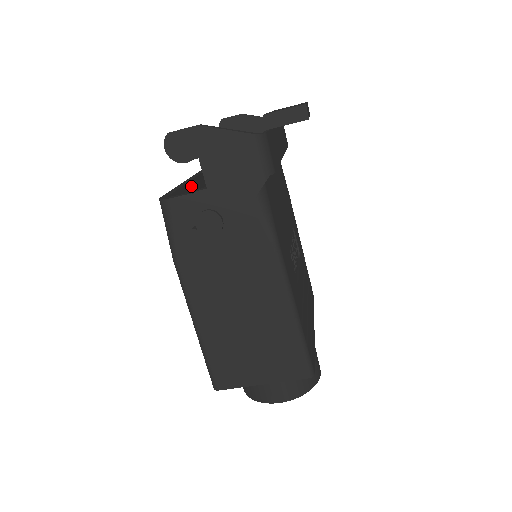
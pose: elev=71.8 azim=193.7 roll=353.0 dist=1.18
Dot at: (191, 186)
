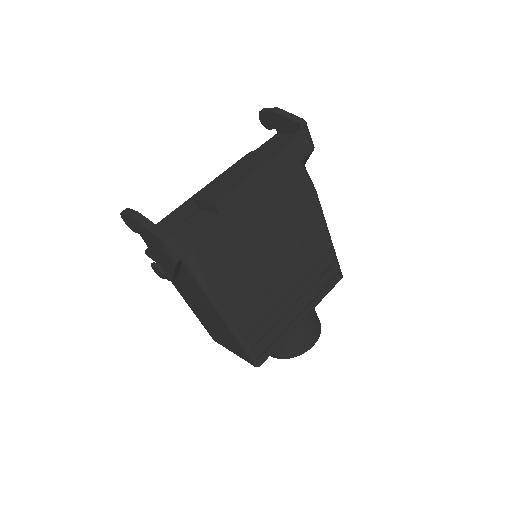
Dot at: occluded
